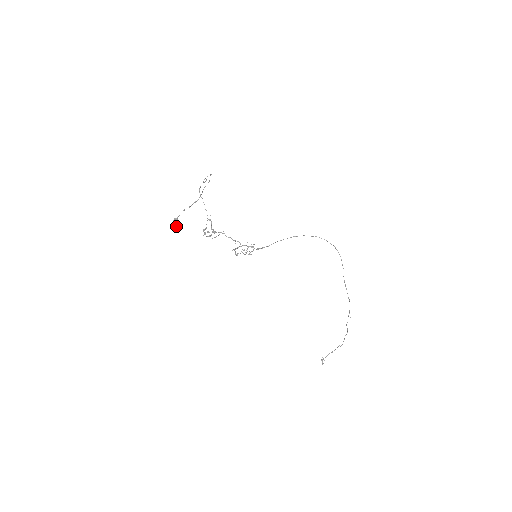
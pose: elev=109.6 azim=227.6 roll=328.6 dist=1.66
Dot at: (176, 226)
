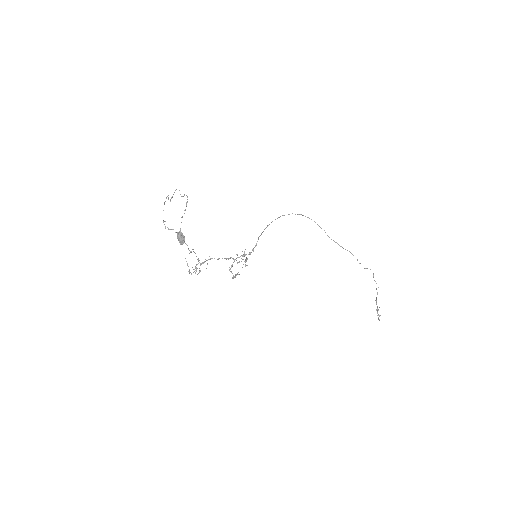
Dot at: (184, 241)
